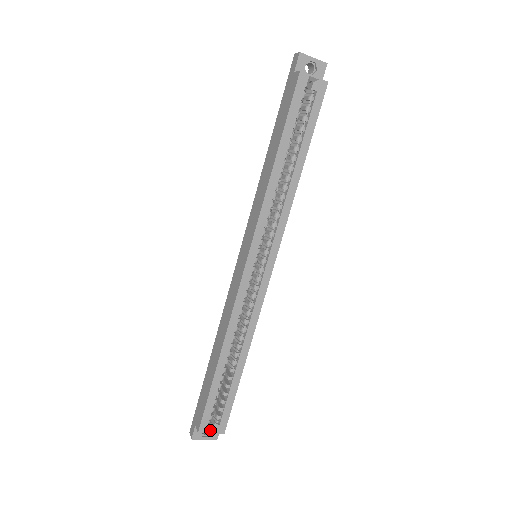
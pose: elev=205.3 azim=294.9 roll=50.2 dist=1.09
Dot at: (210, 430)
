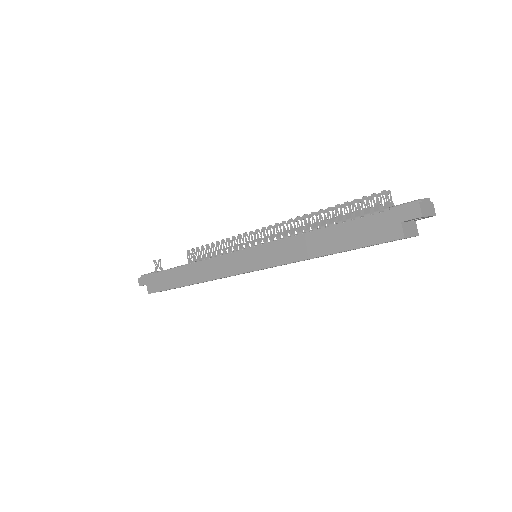
Dot at: occluded
